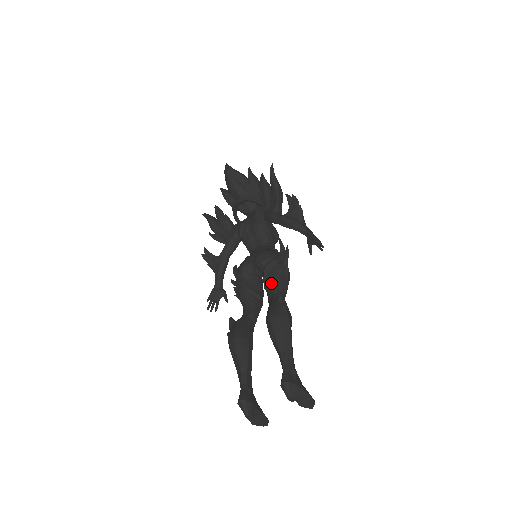
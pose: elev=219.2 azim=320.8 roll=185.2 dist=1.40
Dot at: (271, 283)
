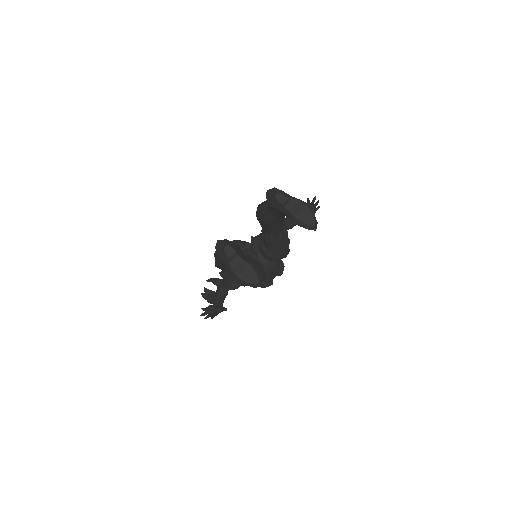
Dot at: occluded
